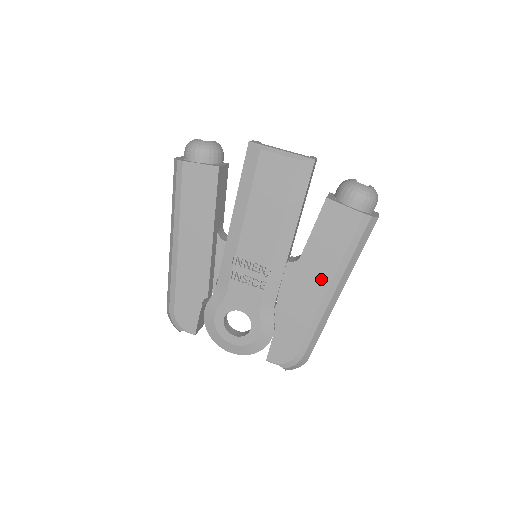
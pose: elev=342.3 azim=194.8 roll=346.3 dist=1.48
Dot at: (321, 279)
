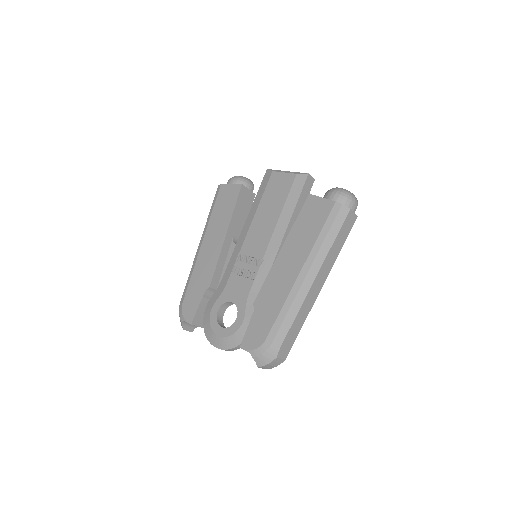
Dot at: (297, 261)
